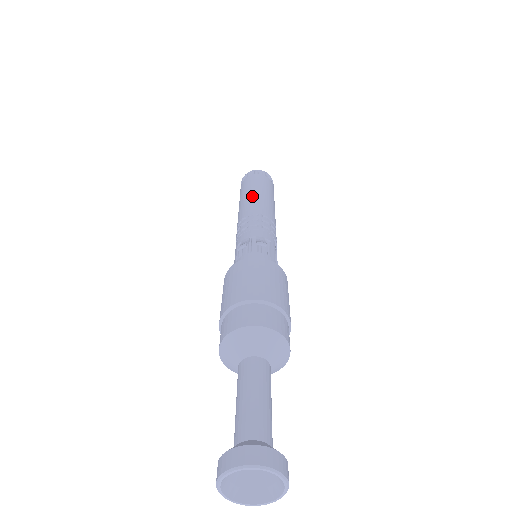
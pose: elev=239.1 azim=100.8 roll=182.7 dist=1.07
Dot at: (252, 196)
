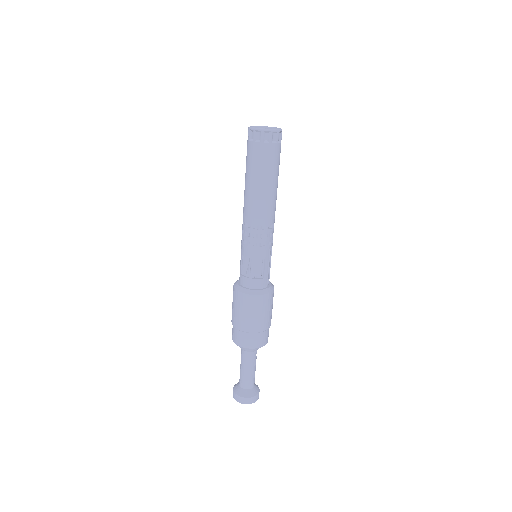
Dot at: (255, 193)
